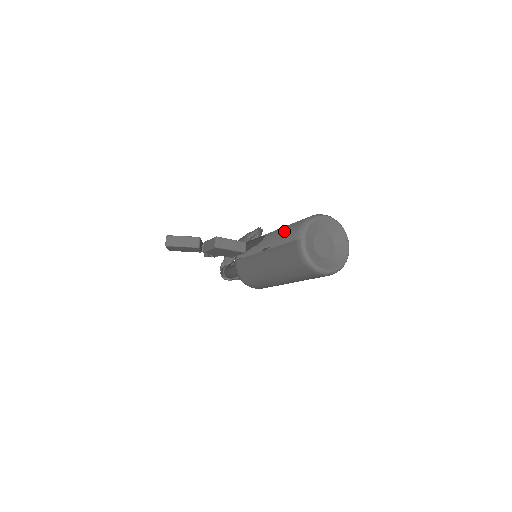
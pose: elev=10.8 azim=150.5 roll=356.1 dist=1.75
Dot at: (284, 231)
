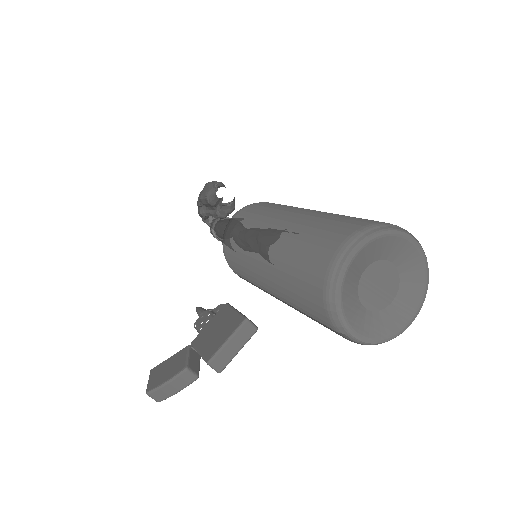
Dot at: (293, 292)
